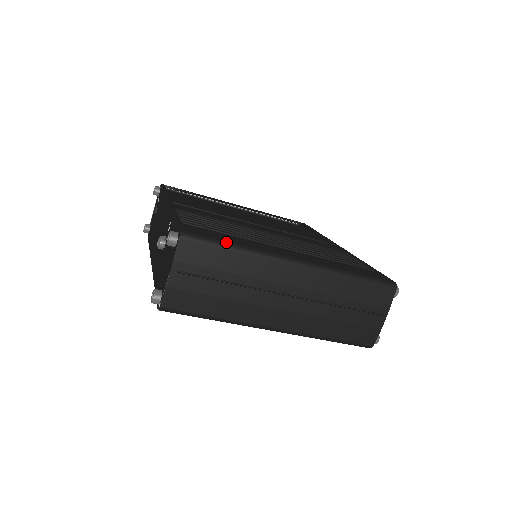
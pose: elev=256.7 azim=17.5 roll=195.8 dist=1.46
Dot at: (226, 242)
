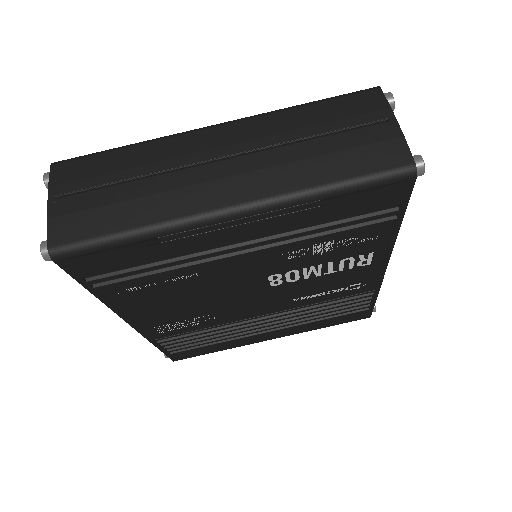
Dot at: (112, 149)
